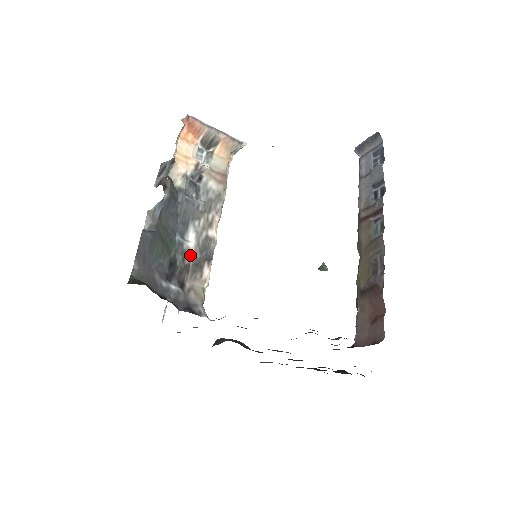
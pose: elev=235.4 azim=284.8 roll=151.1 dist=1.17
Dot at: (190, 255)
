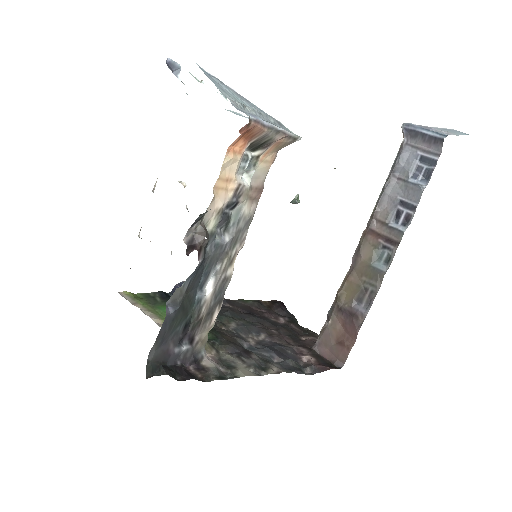
Dot at: (205, 308)
